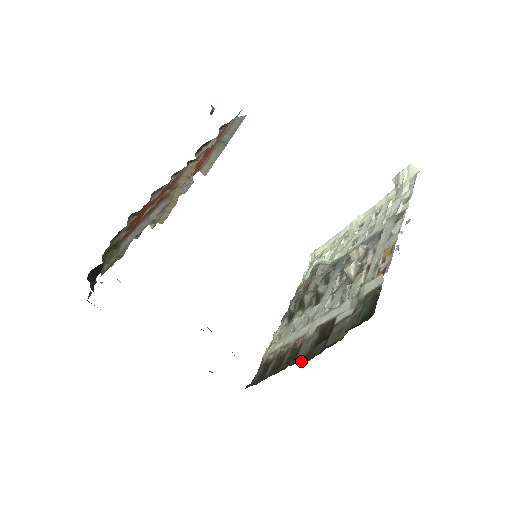
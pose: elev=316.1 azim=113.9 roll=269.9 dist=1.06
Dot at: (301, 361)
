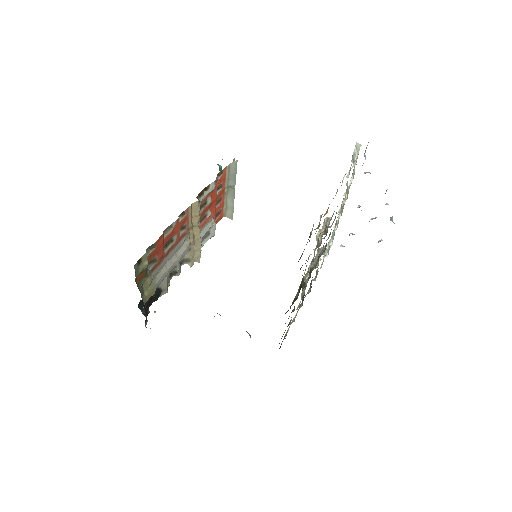
Dot at: occluded
